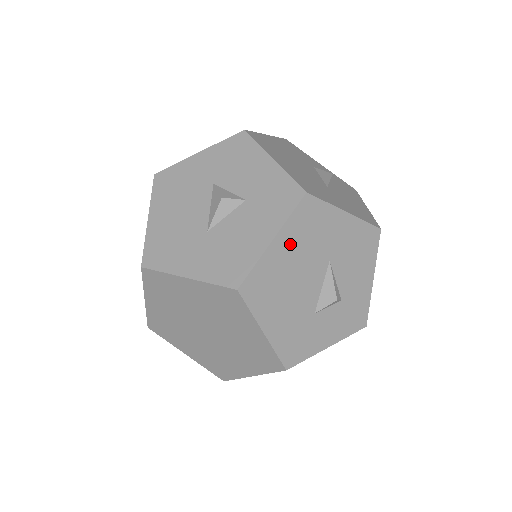
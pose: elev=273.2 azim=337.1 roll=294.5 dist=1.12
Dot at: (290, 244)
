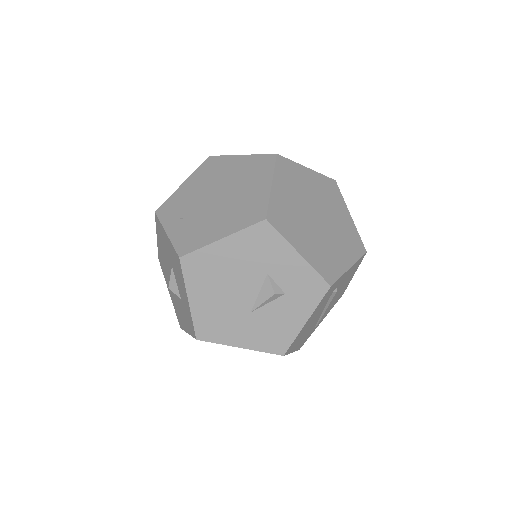
Dot at: occluded
